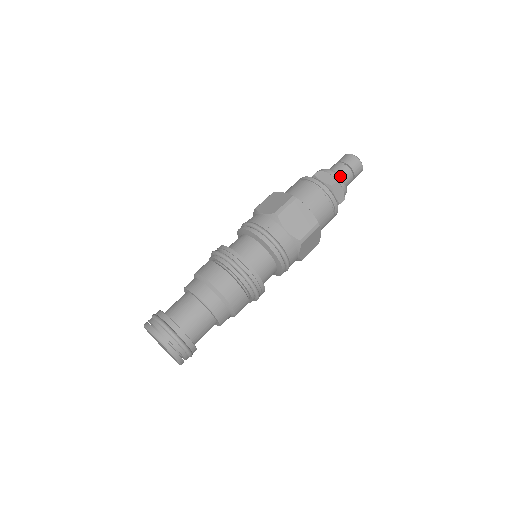
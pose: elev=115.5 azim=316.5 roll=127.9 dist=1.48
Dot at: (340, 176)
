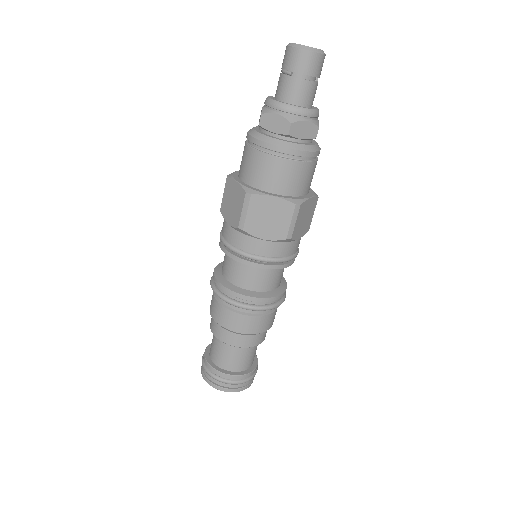
Dot at: (293, 106)
